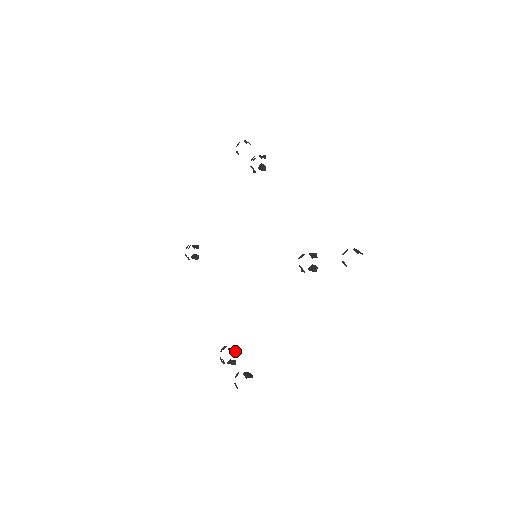
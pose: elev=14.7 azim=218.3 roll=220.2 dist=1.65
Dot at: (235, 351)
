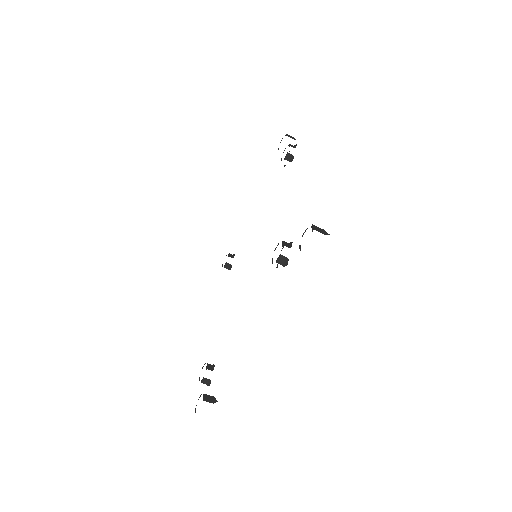
Dot at: (213, 369)
